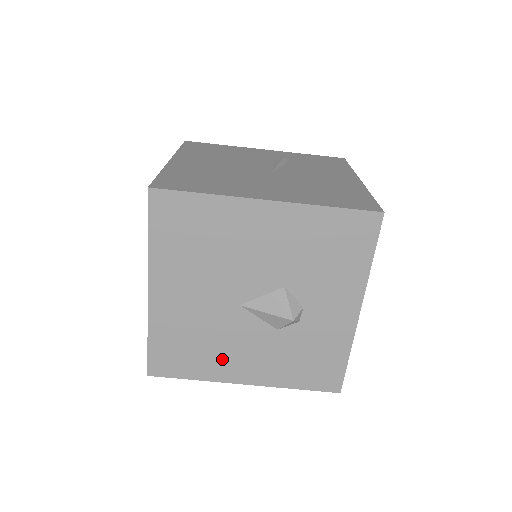
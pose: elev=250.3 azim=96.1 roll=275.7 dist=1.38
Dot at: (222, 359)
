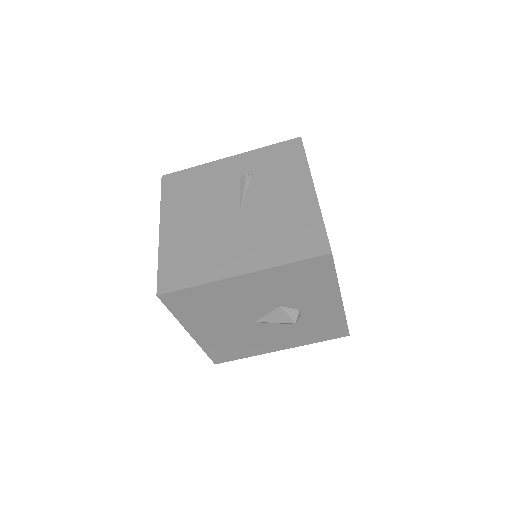
Dot at: (259, 345)
